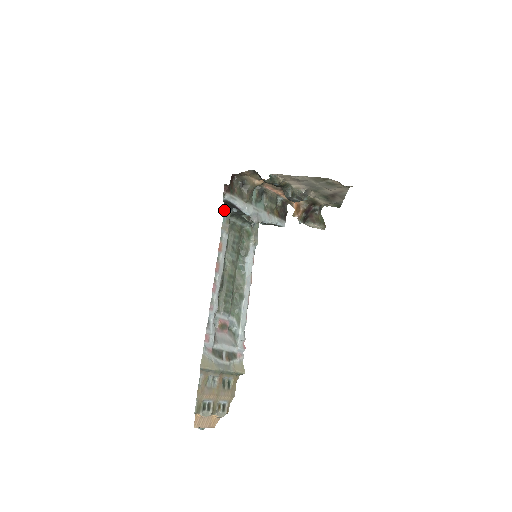
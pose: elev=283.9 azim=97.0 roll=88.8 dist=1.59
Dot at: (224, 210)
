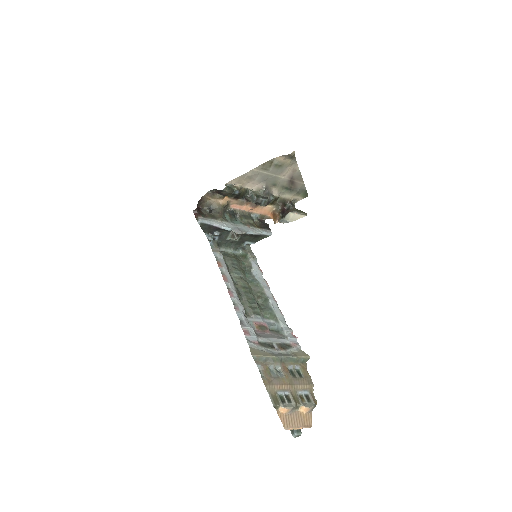
Dot at: (207, 238)
